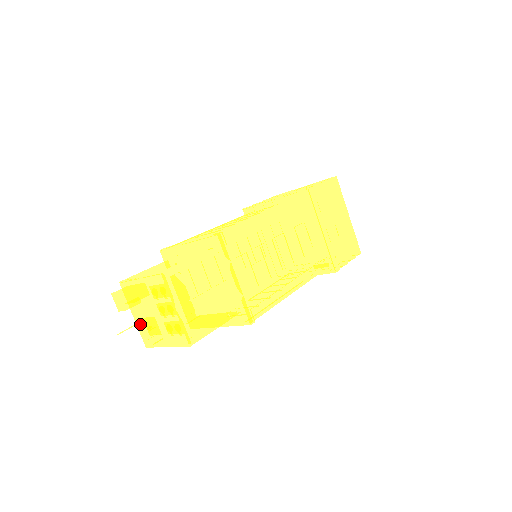
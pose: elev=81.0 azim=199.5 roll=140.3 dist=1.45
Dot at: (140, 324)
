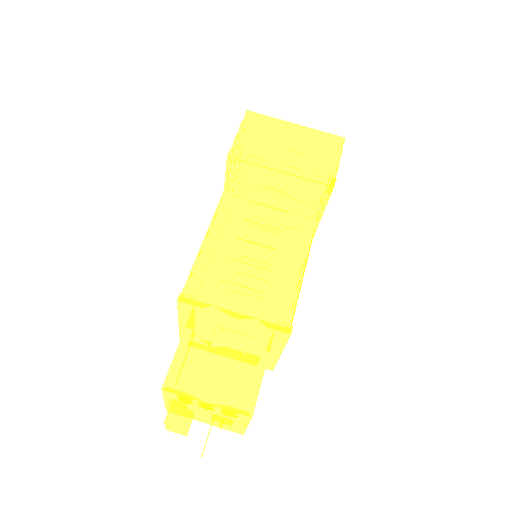
Dot at: (218, 423)
